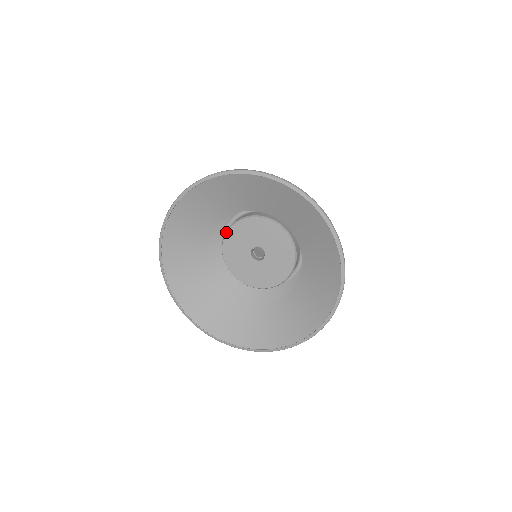
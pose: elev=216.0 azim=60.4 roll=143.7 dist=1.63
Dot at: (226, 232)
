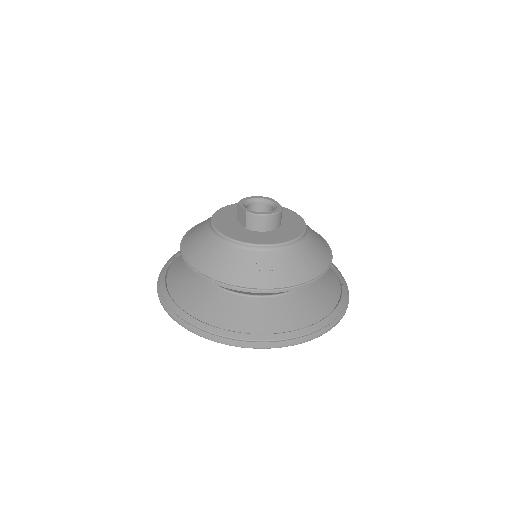
Dot at: occluded
